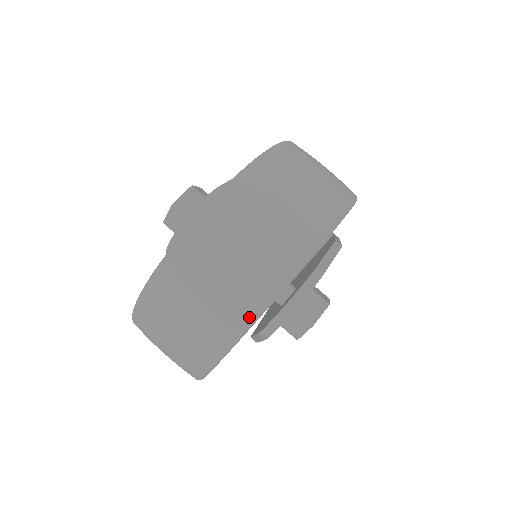
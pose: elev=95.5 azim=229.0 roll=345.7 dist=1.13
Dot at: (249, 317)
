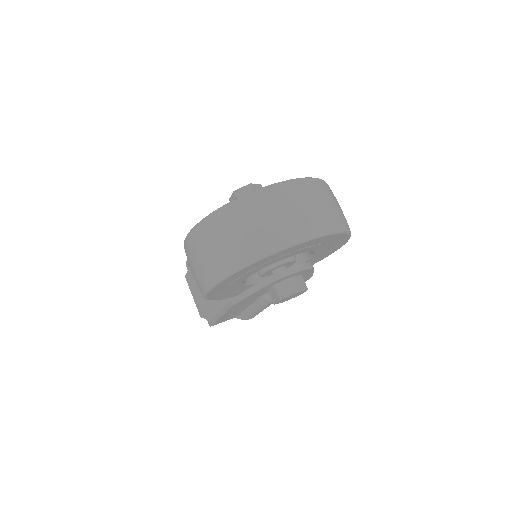
Dot at: (304, 236)
